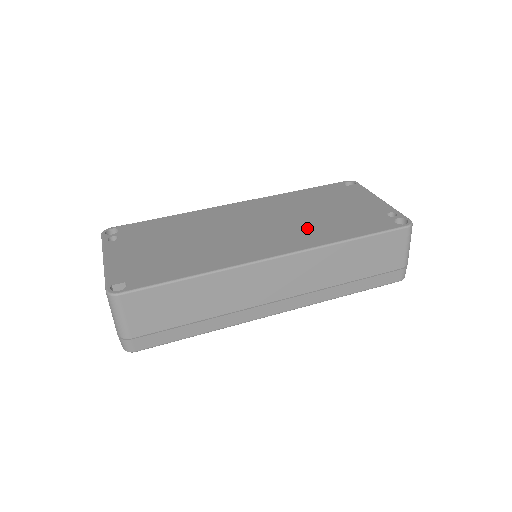
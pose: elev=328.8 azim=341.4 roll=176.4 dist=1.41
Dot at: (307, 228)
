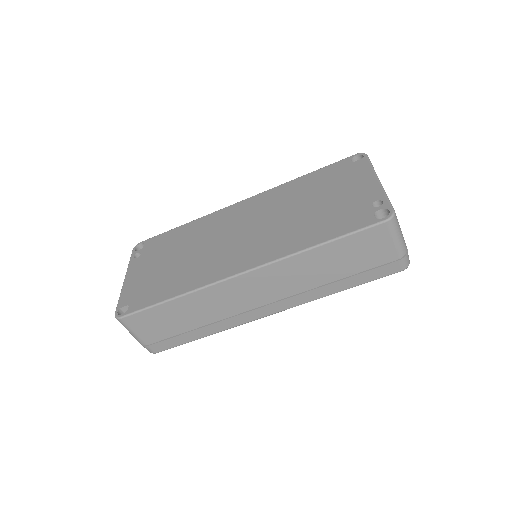
Dot at: (285, 232)
